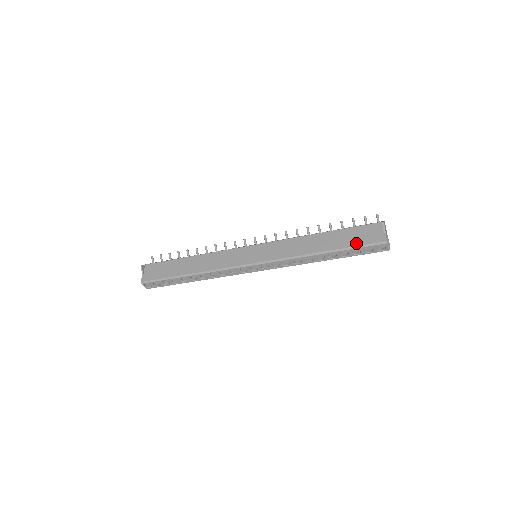
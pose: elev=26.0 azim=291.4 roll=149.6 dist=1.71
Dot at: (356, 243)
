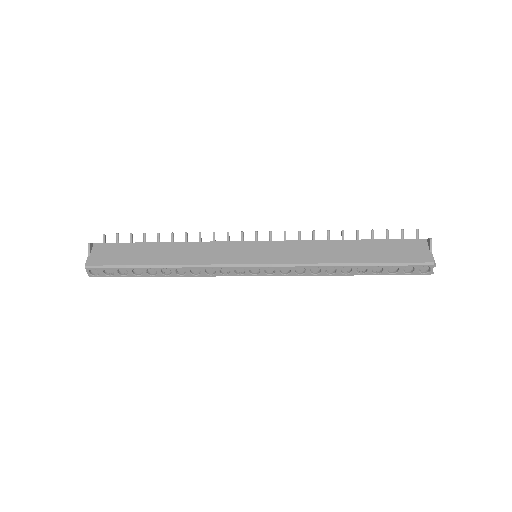
Dot at: (395, 259)
